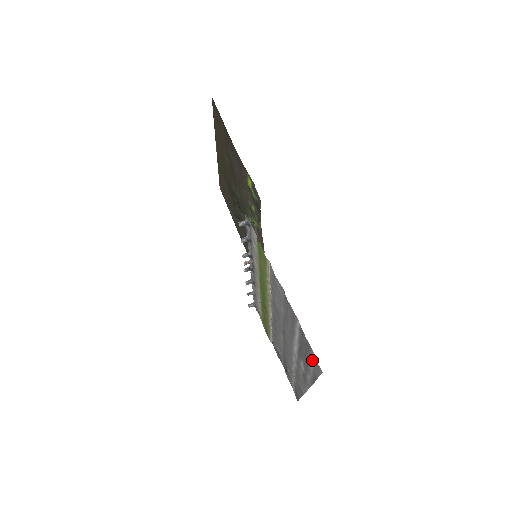
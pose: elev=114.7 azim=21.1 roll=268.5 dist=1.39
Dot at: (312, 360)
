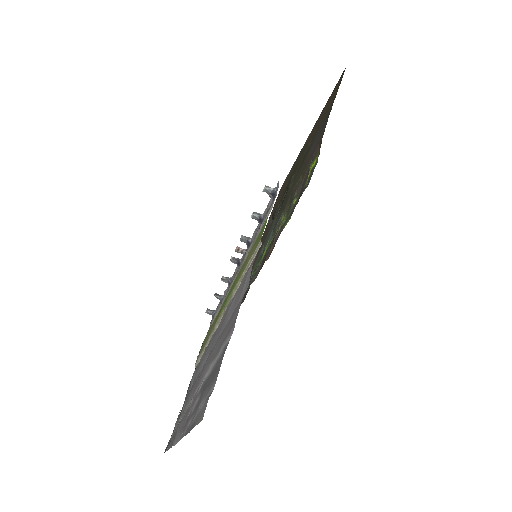
Dot at: (207, 397)
